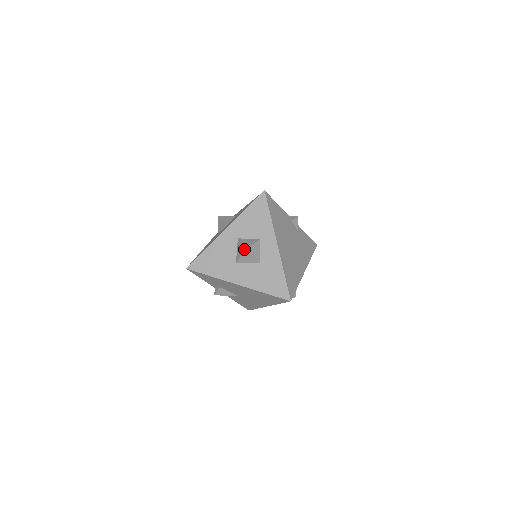
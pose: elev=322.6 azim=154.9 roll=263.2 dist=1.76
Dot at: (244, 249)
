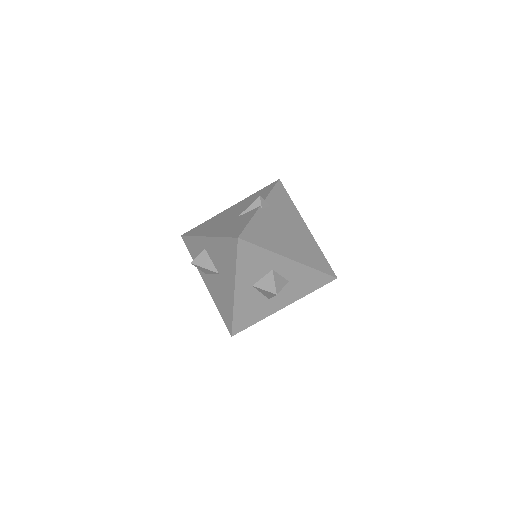
Dot at: (274, 295)
